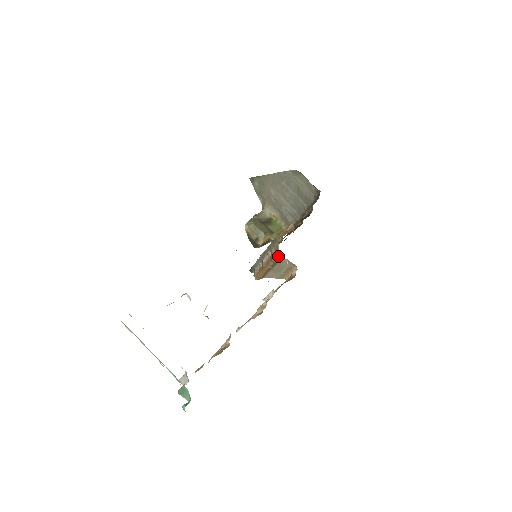
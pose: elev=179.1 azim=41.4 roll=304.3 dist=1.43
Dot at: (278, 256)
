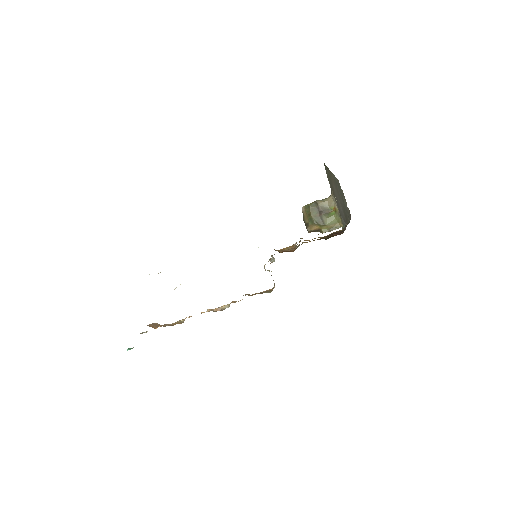
Dot at: (264, 268)
